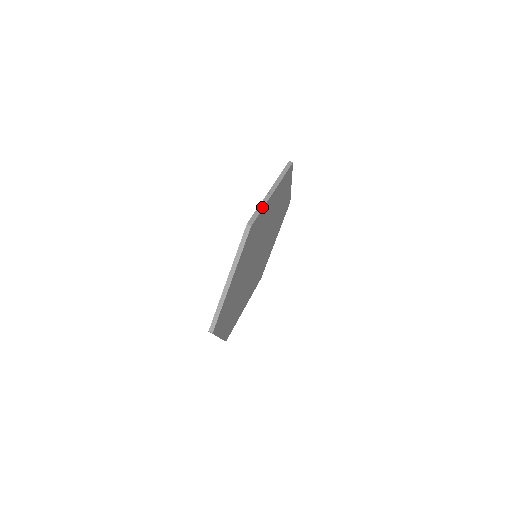
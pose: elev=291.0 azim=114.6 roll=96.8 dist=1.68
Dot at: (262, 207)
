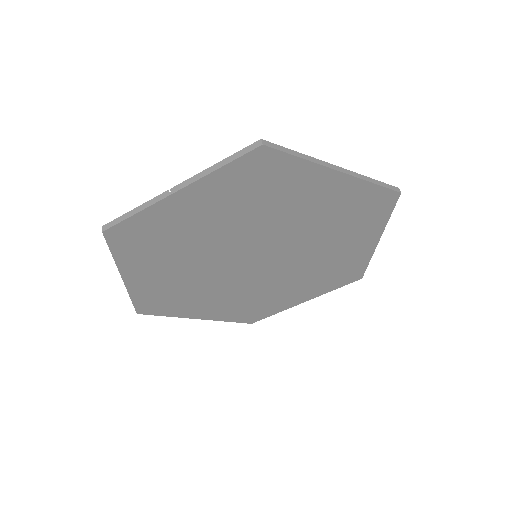
Dot at: (138, 210)
